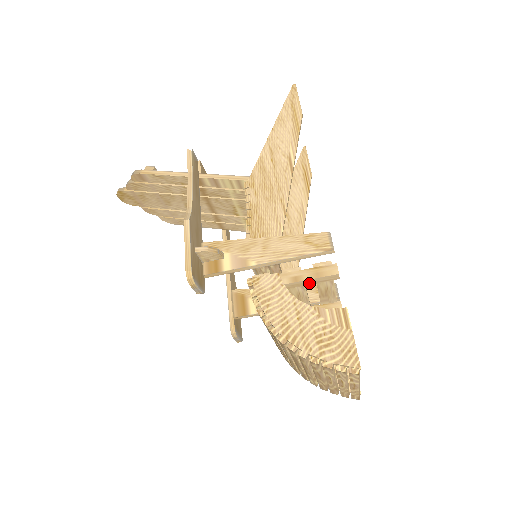
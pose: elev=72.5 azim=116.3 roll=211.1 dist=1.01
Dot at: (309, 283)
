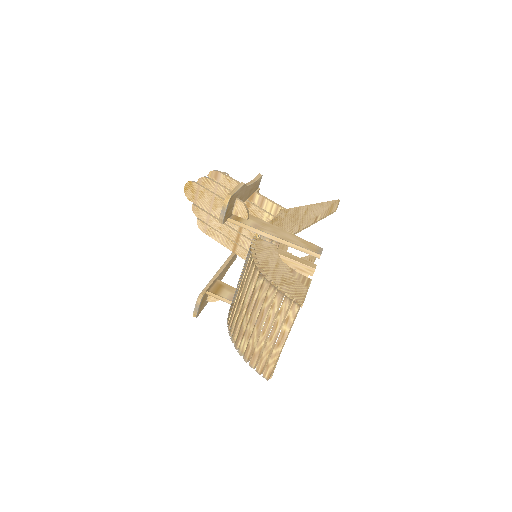
Dot at: (291, 265)
